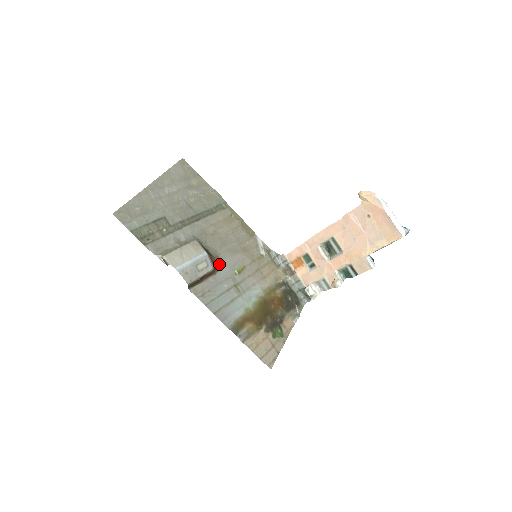
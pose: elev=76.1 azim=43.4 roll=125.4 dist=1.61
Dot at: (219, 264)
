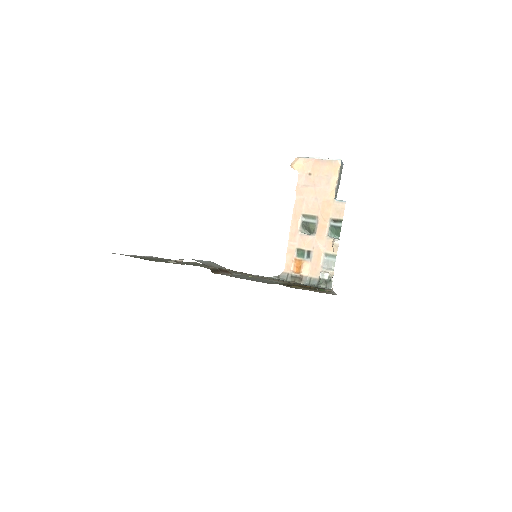
Dot at: (229, 272)
